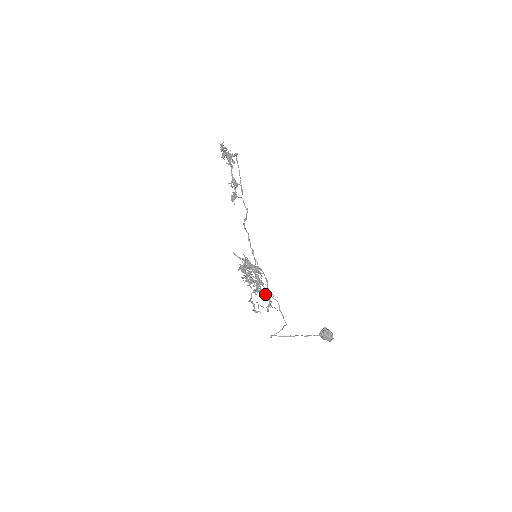
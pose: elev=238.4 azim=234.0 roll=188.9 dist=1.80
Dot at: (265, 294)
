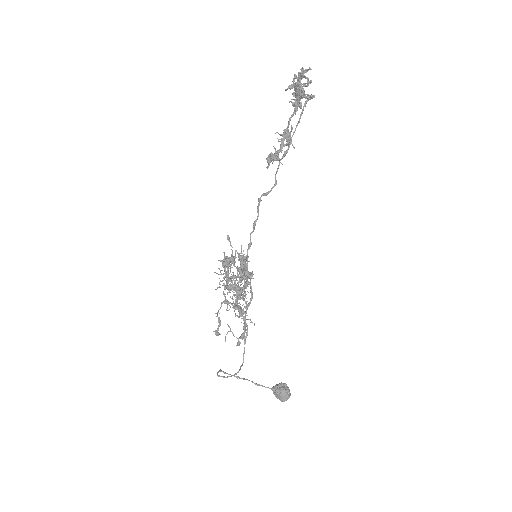
Dot at: (242, 316)
